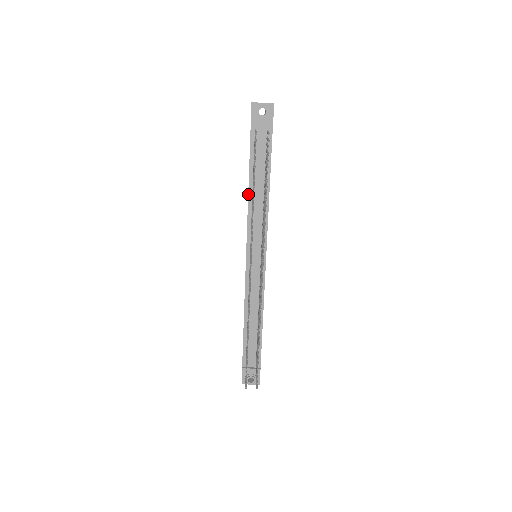
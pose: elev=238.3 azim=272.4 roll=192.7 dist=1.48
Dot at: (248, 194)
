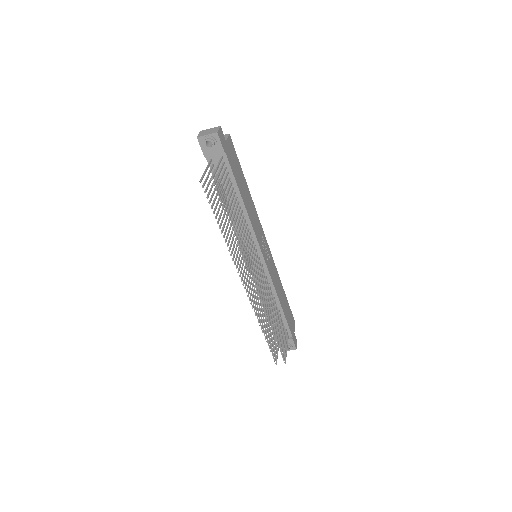
Dot at: occluded
